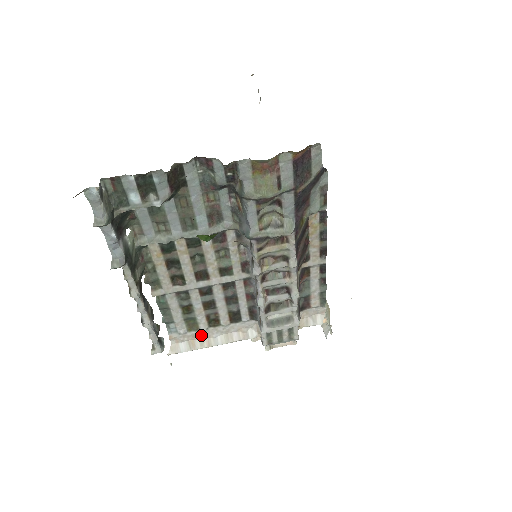
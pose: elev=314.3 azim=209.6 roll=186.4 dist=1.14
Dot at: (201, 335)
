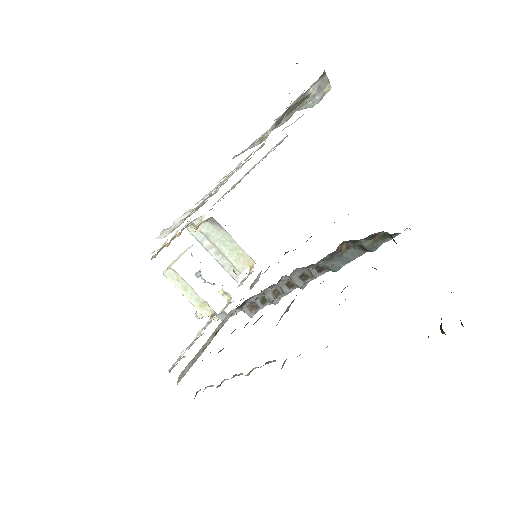
Dot at: (201, 348)
